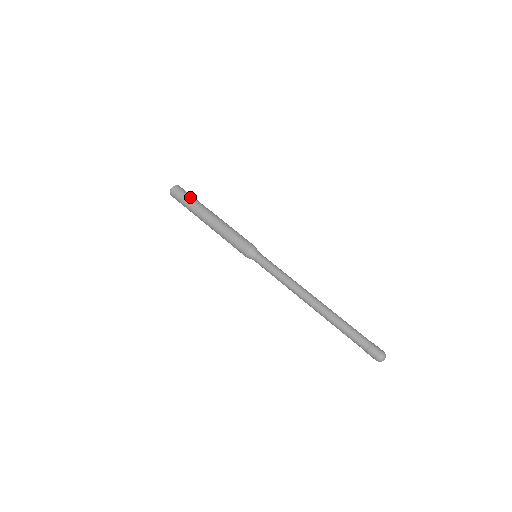
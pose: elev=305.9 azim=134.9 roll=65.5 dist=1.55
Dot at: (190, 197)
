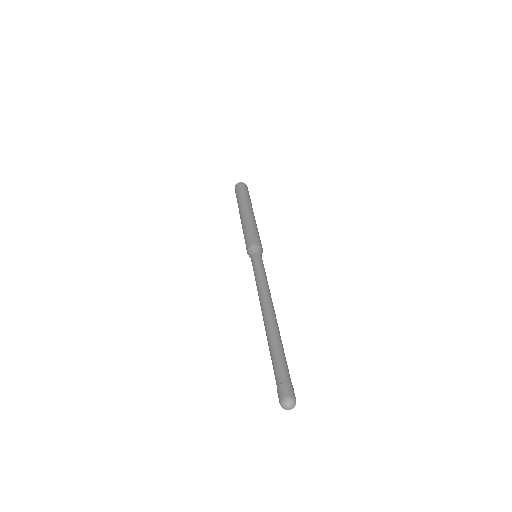
Dot at: (239, 195)
